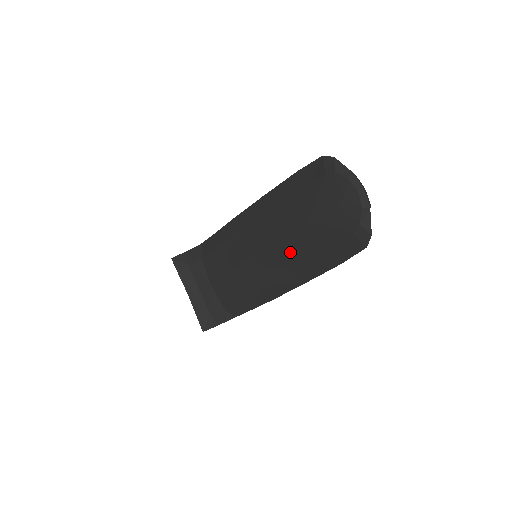
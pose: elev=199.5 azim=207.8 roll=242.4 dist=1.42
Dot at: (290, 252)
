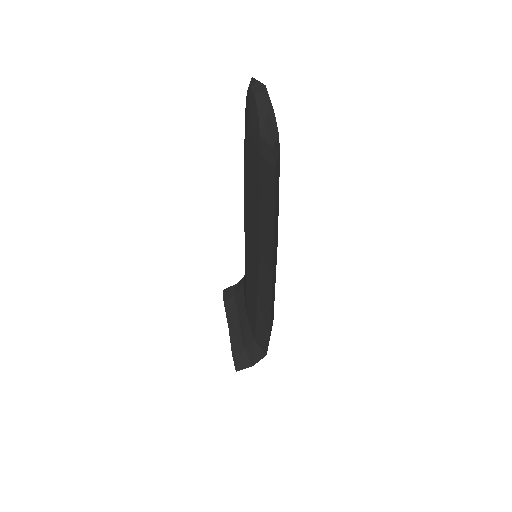
Dot at: (252, 225)
